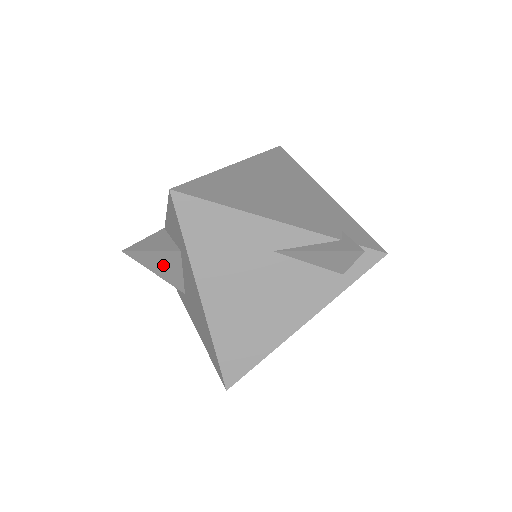
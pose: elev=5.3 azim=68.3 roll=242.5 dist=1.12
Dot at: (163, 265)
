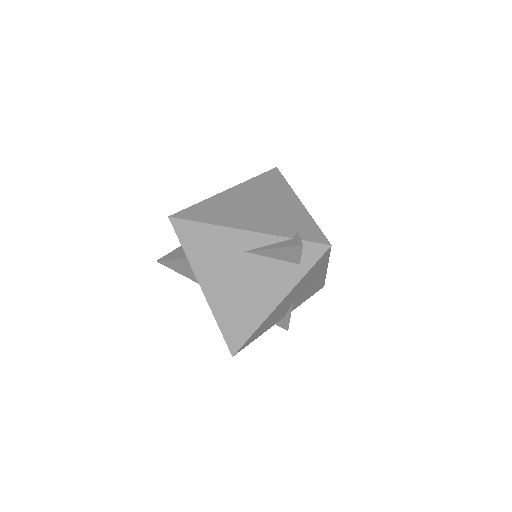
Dot at: (184, 268)
